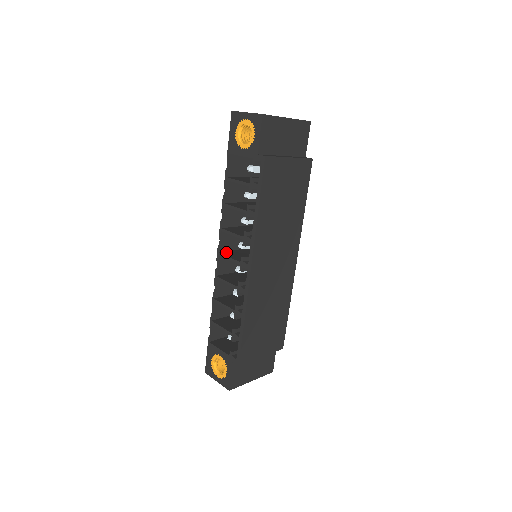
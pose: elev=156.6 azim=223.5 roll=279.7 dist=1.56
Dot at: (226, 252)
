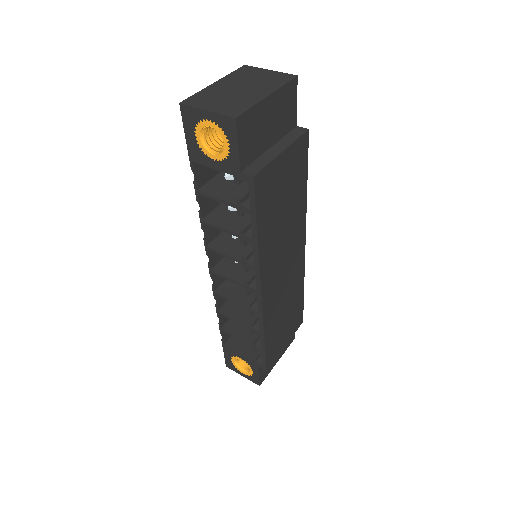
Dot at: (219, 265)
